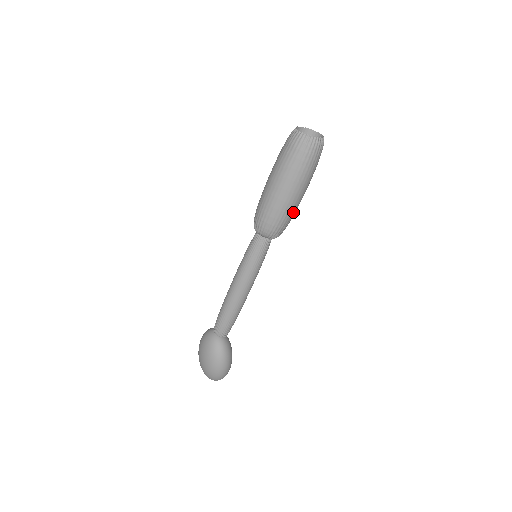
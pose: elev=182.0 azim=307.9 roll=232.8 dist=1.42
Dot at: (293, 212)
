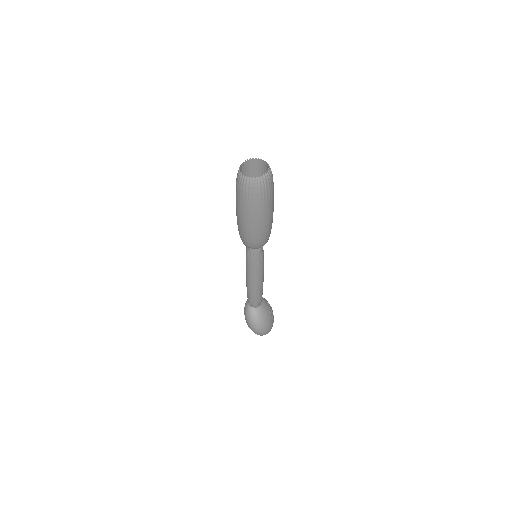
Dot at: (261, 233)
